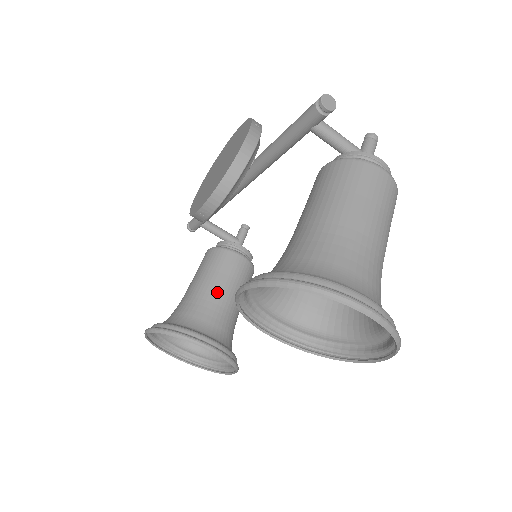
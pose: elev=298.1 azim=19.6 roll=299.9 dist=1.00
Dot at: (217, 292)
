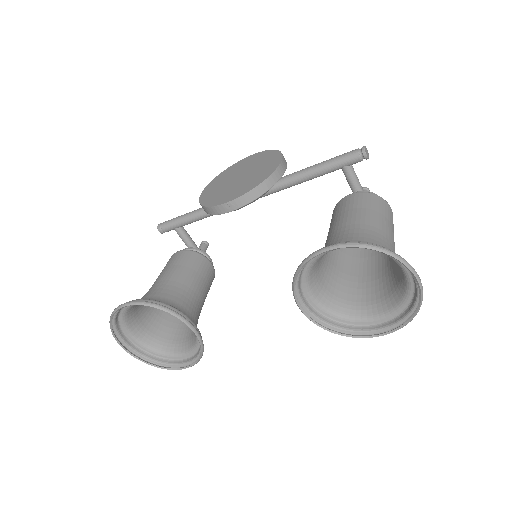
Dot at: (193, 286)
